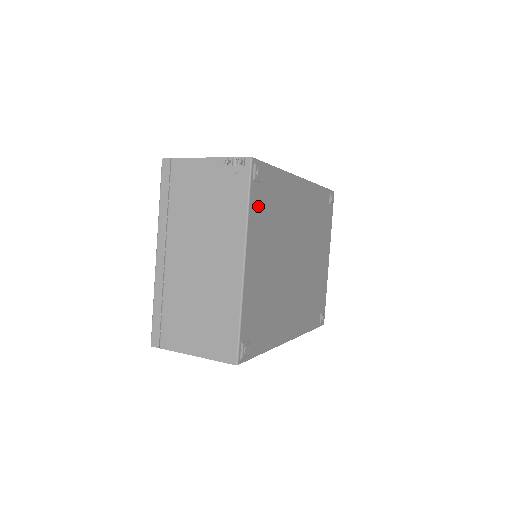
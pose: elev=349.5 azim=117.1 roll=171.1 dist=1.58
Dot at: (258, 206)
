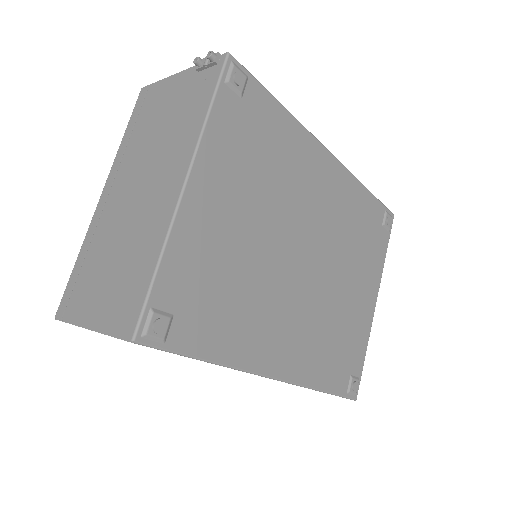
Dot at: (231, 125)
